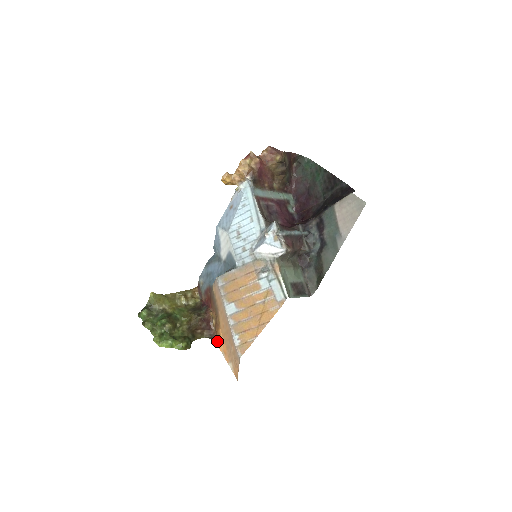
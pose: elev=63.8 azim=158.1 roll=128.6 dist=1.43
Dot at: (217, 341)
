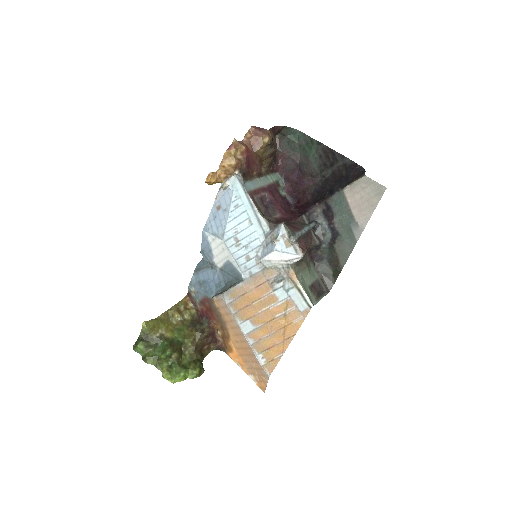
Dot at: (228, 352)
